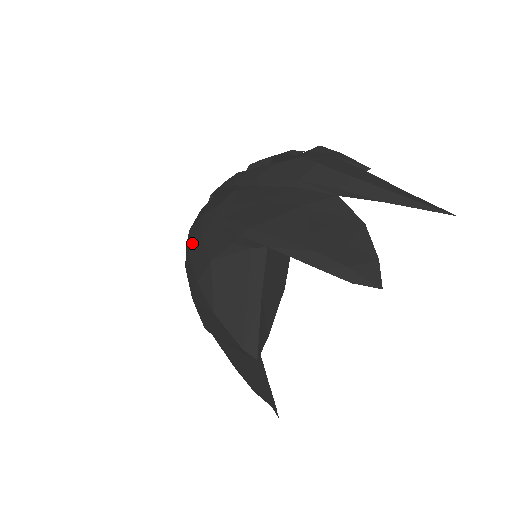
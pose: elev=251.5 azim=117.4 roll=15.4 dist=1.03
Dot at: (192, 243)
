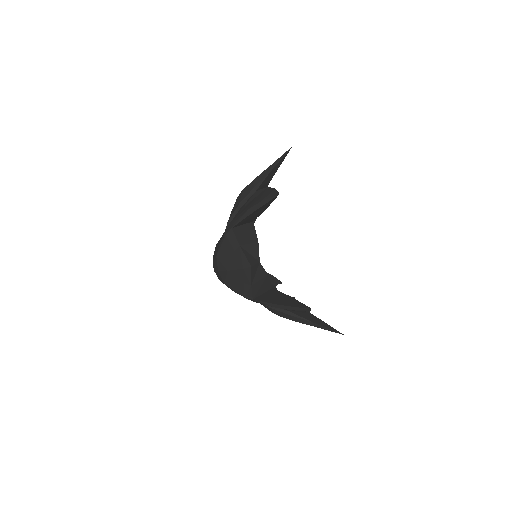
Dot at: (213, 266)
